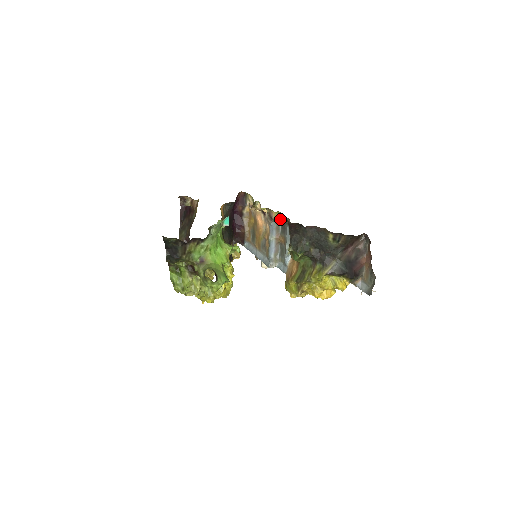
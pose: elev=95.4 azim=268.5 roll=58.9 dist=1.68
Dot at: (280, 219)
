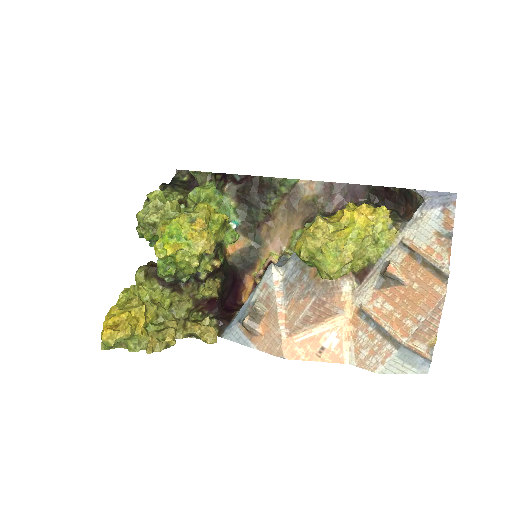
Dot at: occluded
